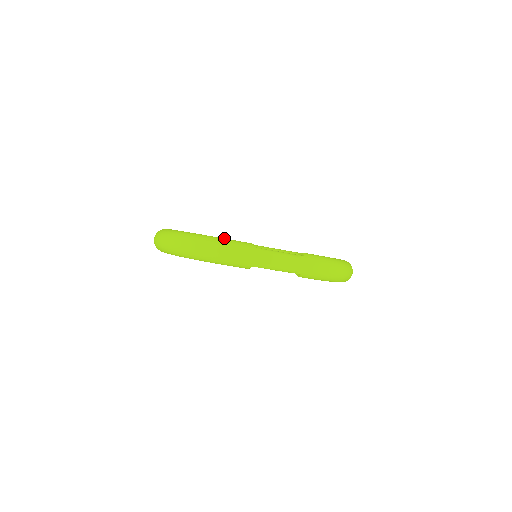
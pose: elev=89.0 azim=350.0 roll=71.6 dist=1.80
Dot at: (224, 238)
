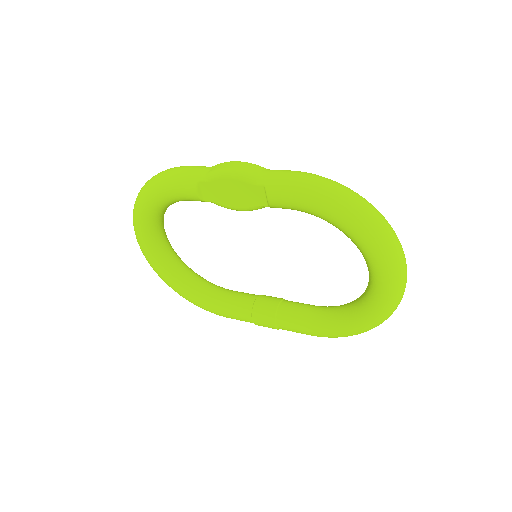
Dot at: occluded
